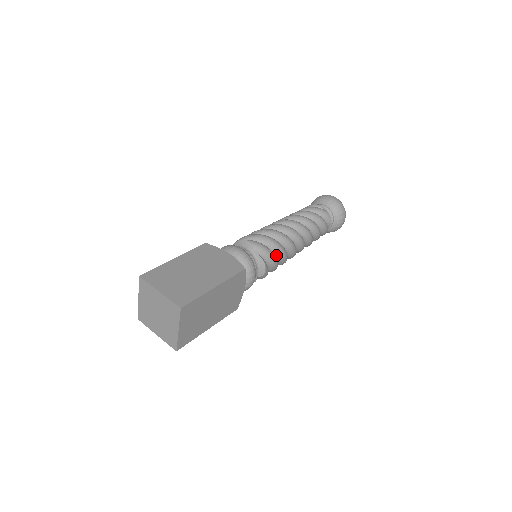
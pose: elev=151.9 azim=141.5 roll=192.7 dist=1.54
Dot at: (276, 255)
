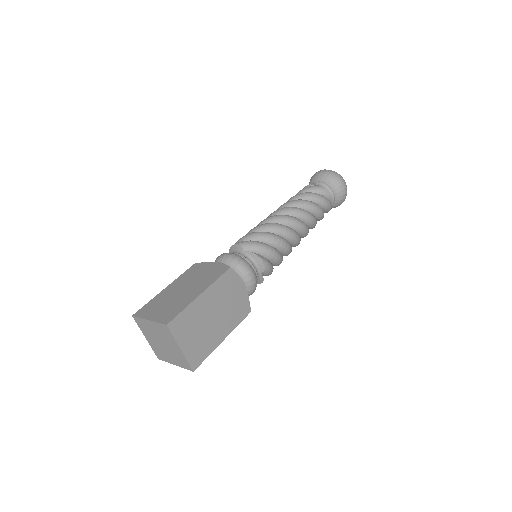
Dot at: (272, 245)
